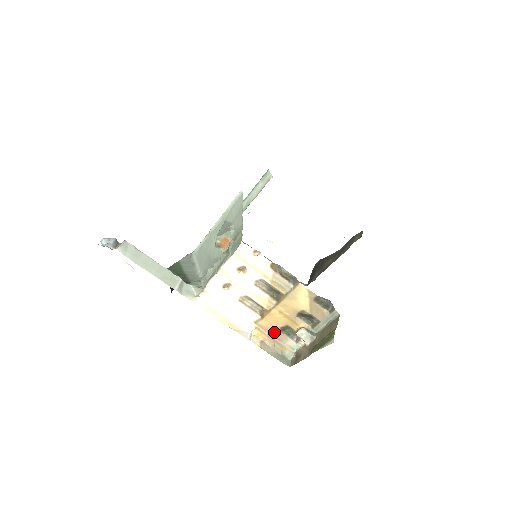
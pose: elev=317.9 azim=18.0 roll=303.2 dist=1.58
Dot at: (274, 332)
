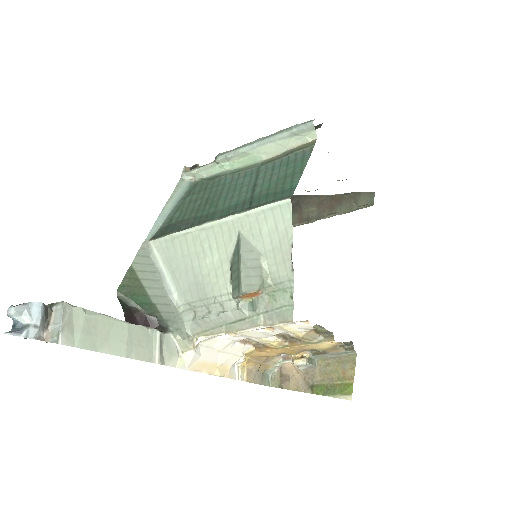
Dot at: (264, 357)
